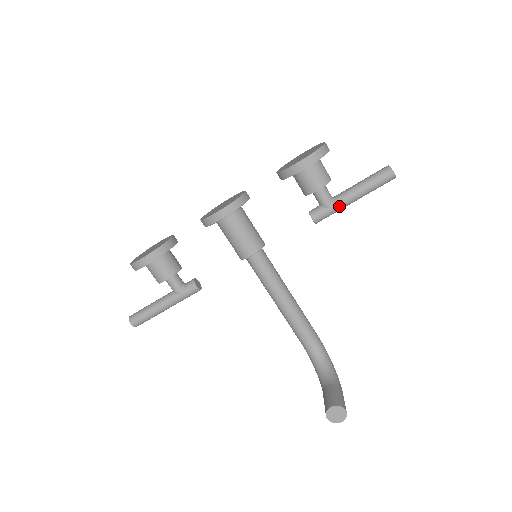
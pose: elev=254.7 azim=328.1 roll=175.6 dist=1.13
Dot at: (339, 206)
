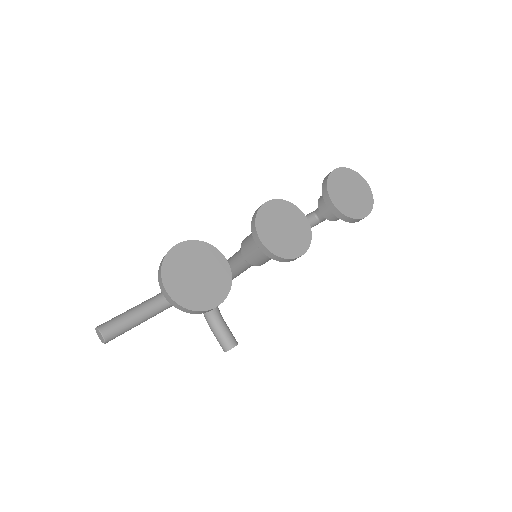
Dot at: occluded
